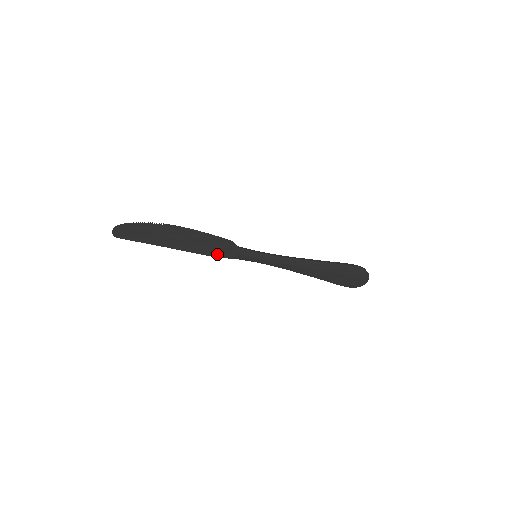
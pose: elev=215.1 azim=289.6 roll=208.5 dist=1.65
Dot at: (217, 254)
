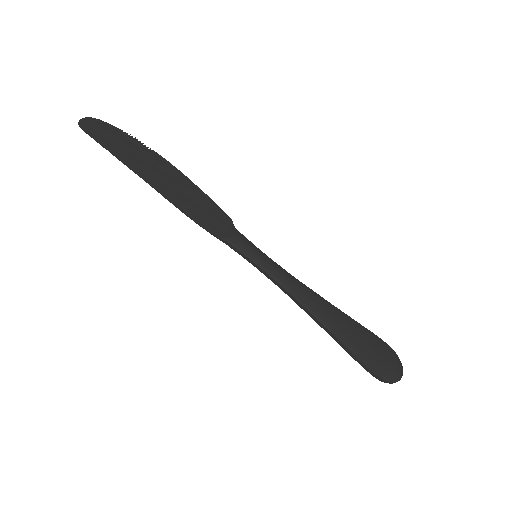
Dot at: (205, 224)
